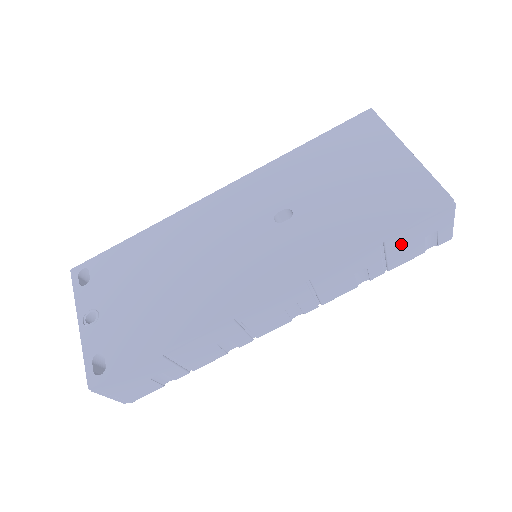
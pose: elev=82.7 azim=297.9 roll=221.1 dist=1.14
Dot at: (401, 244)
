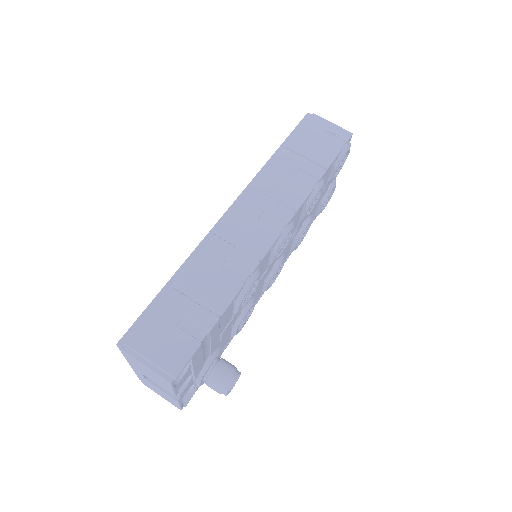
Dot at: (305, 146)
